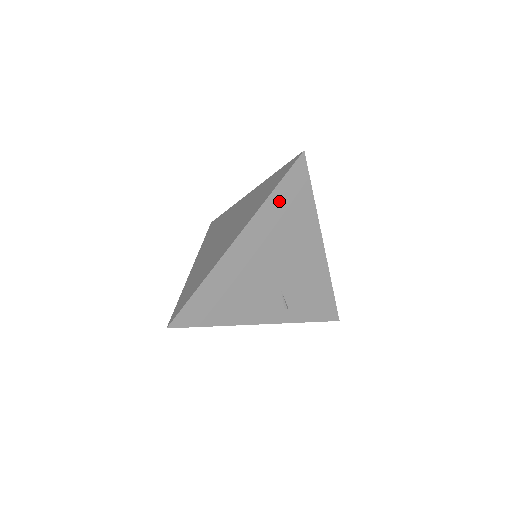
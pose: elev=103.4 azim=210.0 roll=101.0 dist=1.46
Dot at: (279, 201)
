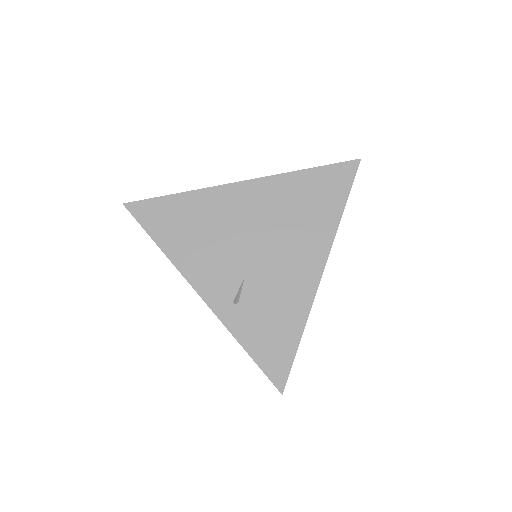
Dot at: (306, 183)
